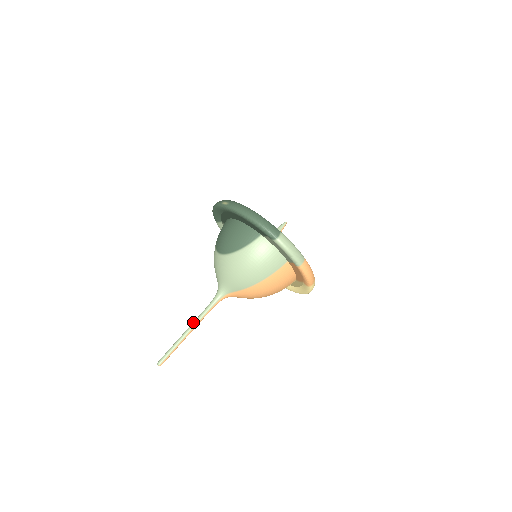
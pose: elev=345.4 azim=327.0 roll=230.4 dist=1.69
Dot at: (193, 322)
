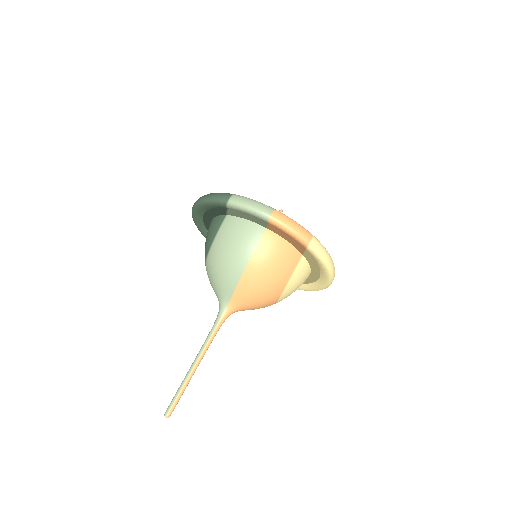
Dot at: (198, 353)
